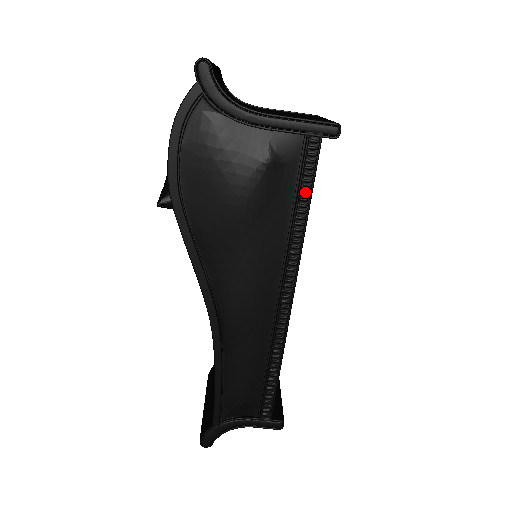
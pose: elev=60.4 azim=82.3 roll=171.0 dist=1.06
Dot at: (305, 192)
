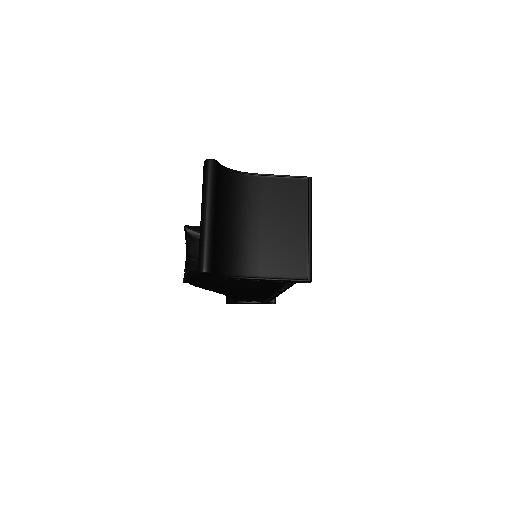
Dot at: (285, 287)
